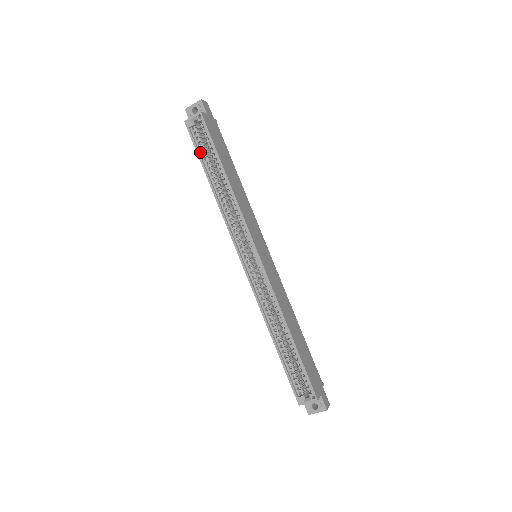
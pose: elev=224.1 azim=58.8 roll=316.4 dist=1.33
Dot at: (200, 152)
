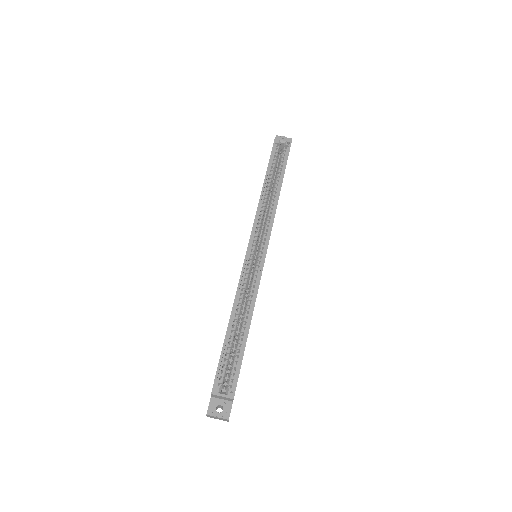
Dot at: (271, 161)
